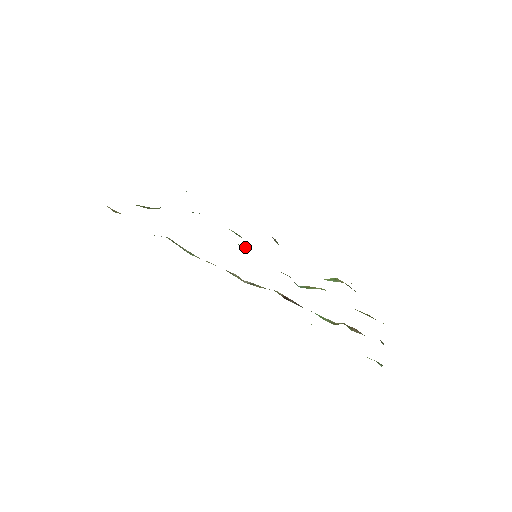
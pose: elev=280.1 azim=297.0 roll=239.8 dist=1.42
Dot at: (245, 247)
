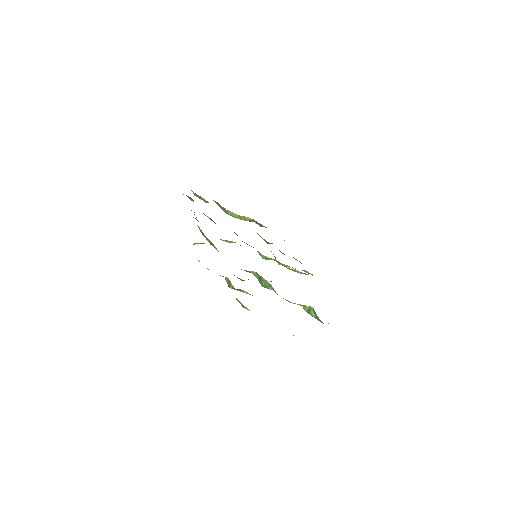
Dot at: (259, 253)
